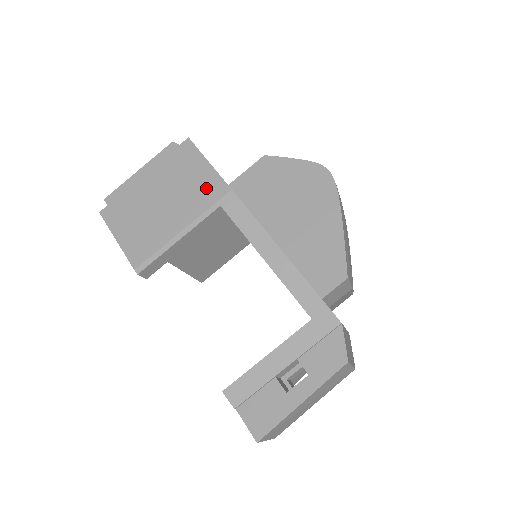
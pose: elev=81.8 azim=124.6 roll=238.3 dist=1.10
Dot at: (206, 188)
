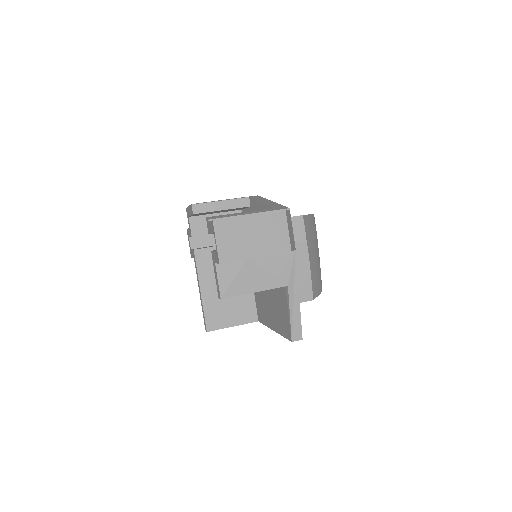
Dot at: occluded
